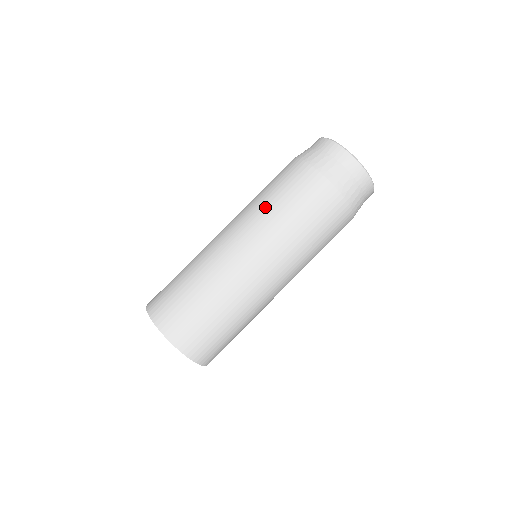
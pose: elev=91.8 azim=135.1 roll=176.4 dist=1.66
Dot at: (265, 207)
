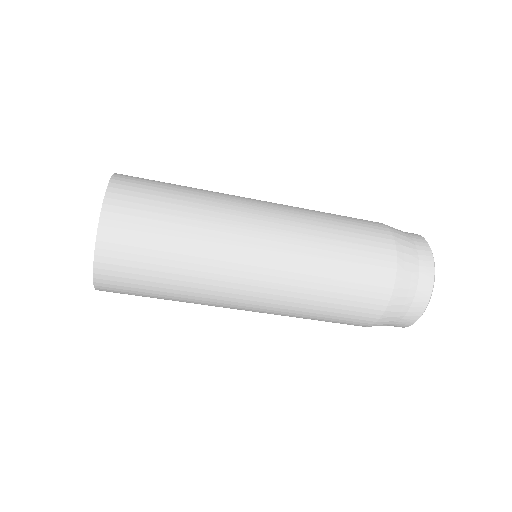
Dot at: (322, 231)
